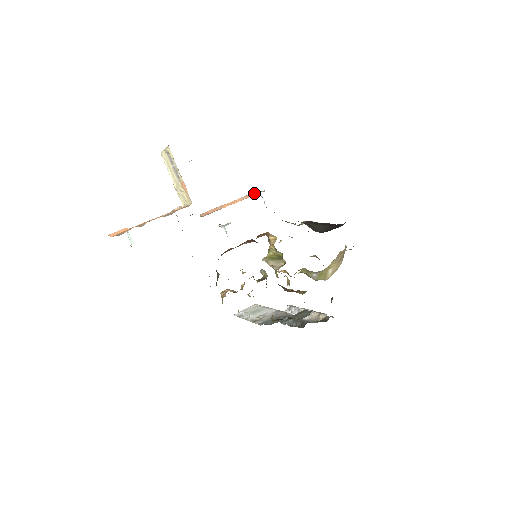
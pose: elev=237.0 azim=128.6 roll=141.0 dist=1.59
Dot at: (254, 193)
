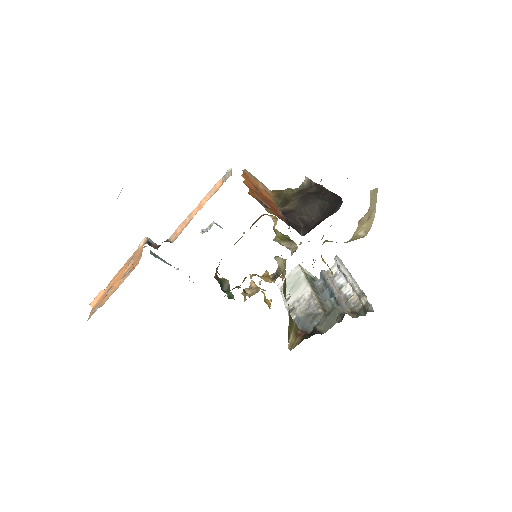
Dot at: (221, 180)
